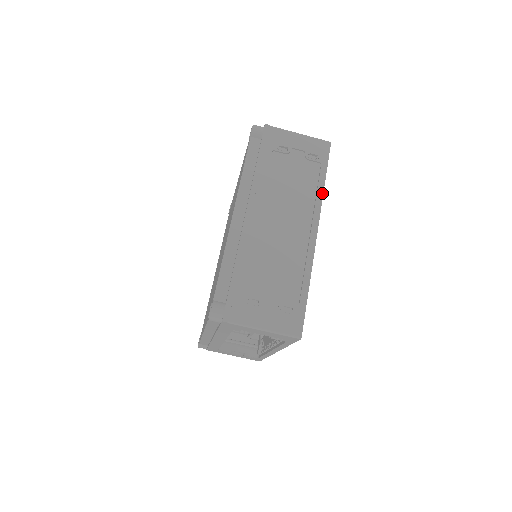
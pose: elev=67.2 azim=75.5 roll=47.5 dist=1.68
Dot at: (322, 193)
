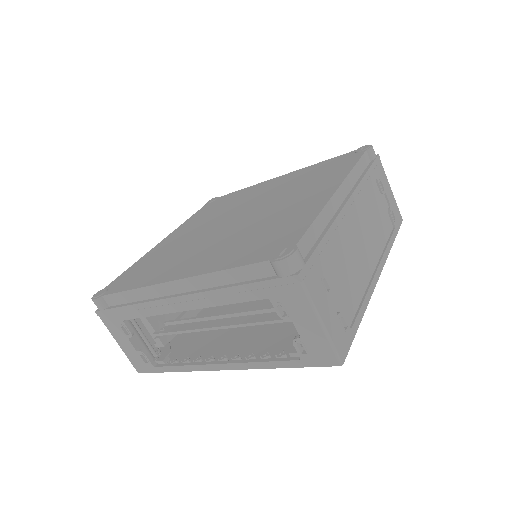
Dot at: occluded
